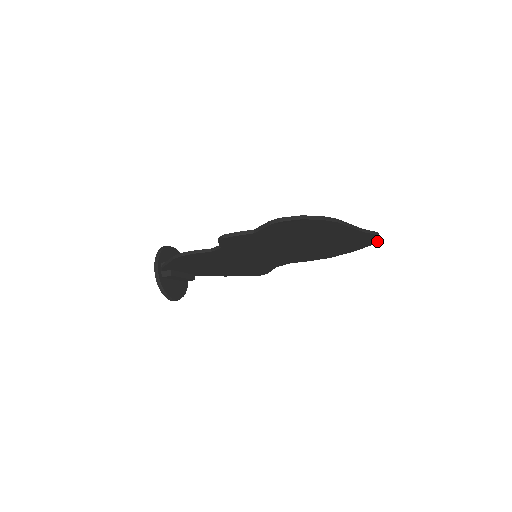
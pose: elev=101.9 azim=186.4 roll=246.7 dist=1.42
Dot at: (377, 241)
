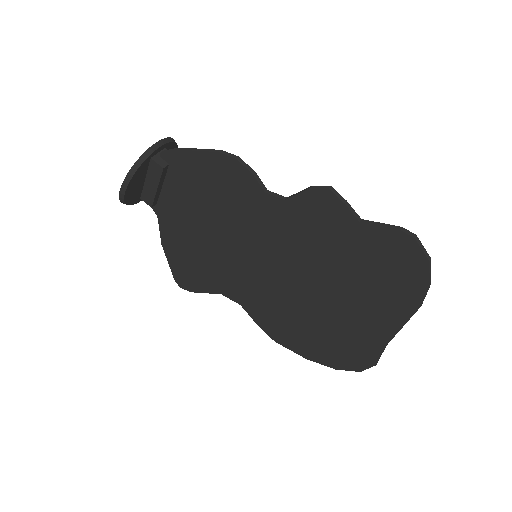
Dot at: (352, 370)
